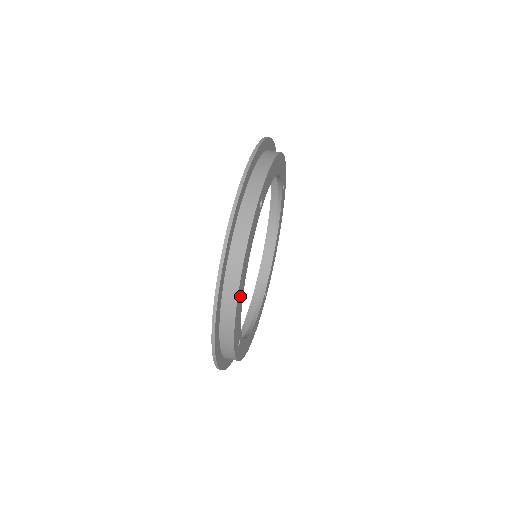
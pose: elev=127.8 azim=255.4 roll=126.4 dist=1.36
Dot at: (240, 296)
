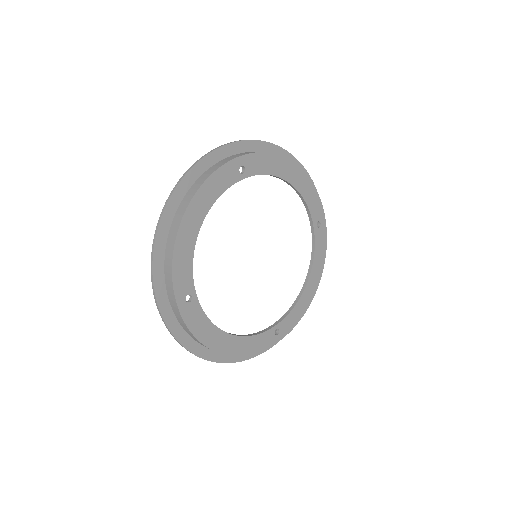
Dot at: (189, 229)
